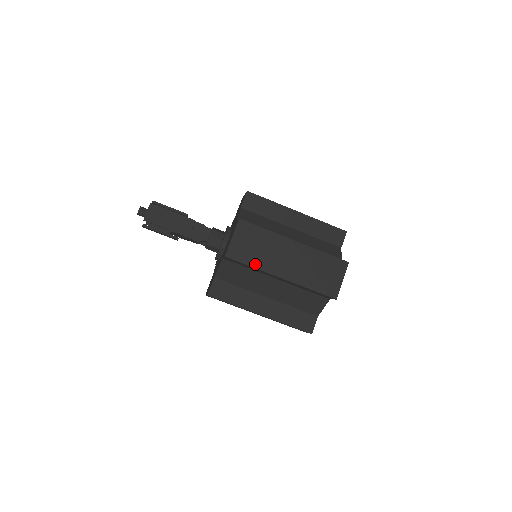
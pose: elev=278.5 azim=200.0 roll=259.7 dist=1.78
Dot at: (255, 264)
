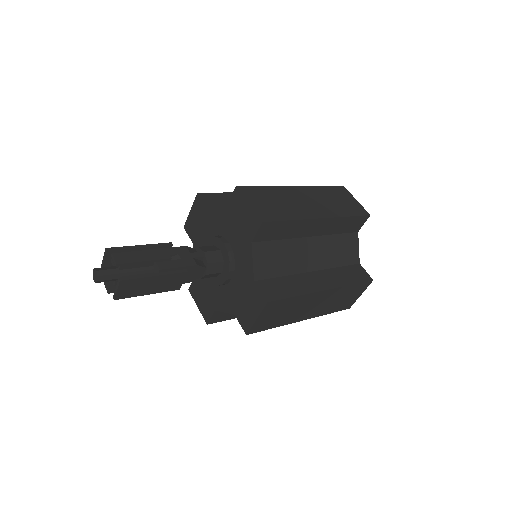
Dot at: (278, 325)
